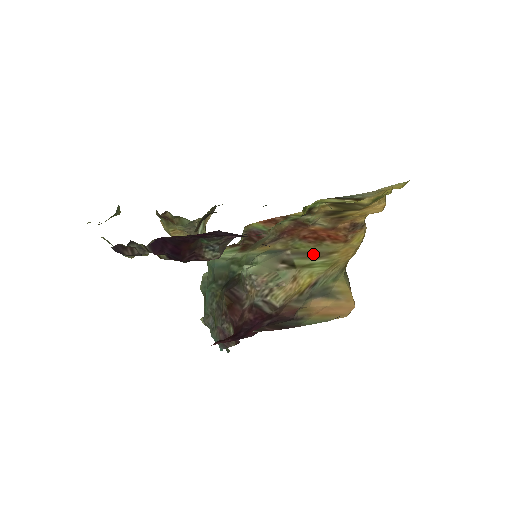
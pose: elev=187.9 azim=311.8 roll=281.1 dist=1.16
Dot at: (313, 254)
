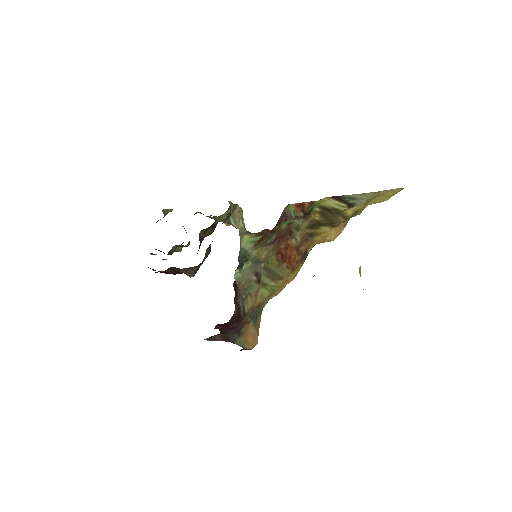
Dot at: (272, 274)
